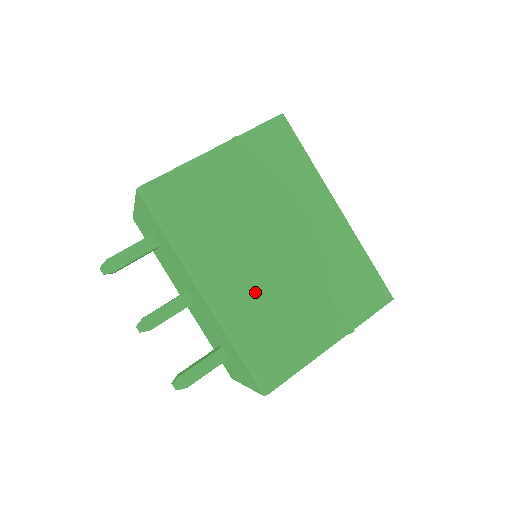
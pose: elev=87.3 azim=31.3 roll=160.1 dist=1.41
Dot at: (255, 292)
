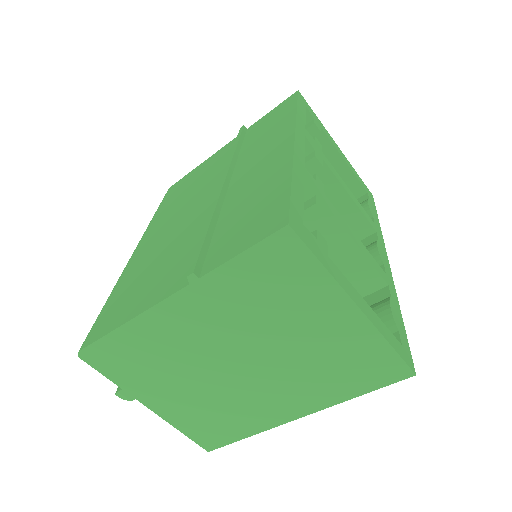
Dot at: (159, 245)
